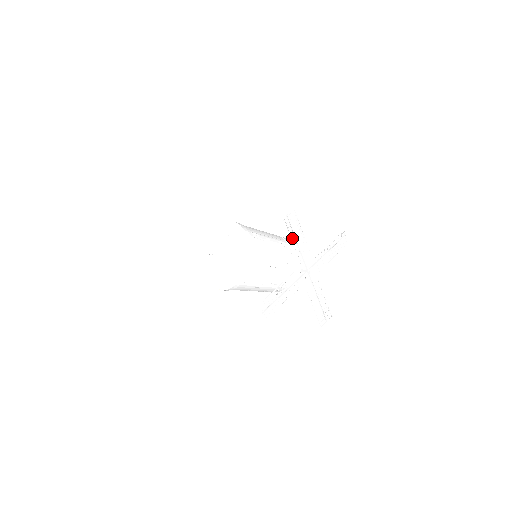
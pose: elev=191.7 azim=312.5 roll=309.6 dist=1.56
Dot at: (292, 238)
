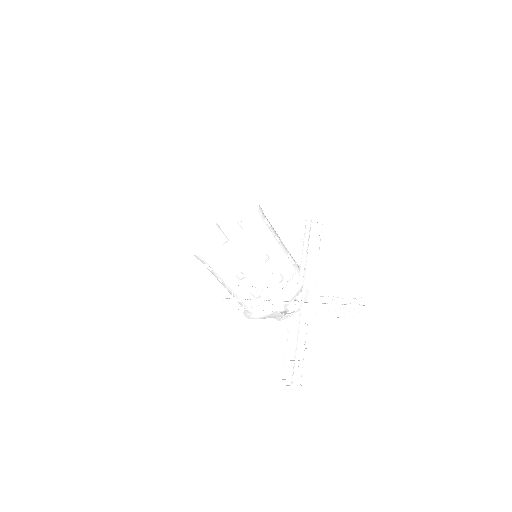
Dot at: (304, 247)
